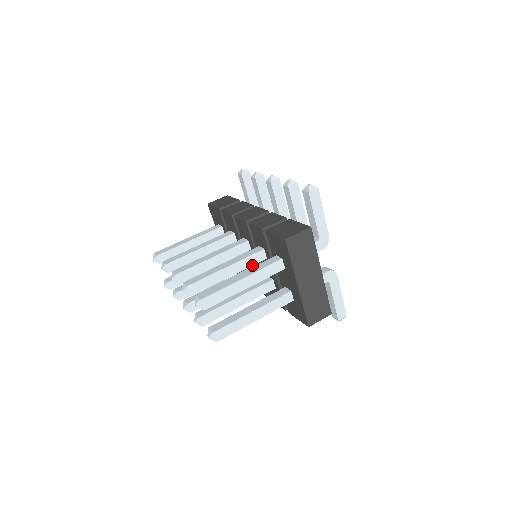
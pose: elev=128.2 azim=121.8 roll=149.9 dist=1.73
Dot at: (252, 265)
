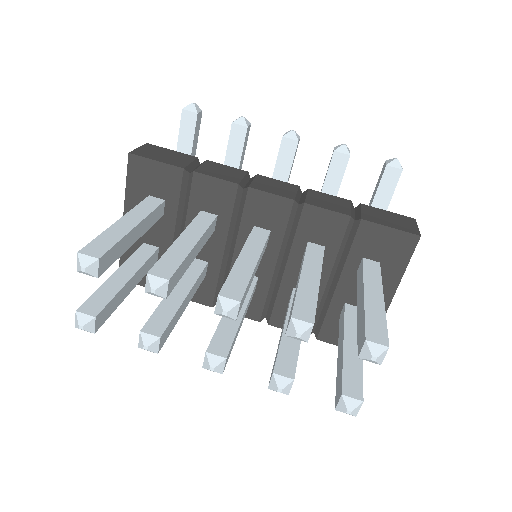
Dot at: occluded
